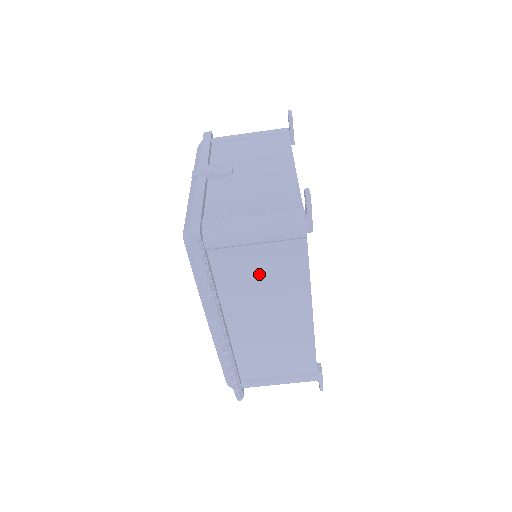
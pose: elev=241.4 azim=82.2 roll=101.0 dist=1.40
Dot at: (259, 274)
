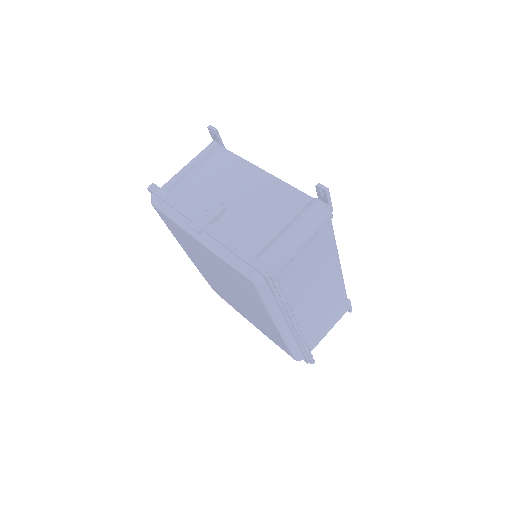
Dot at: (307, 267)
